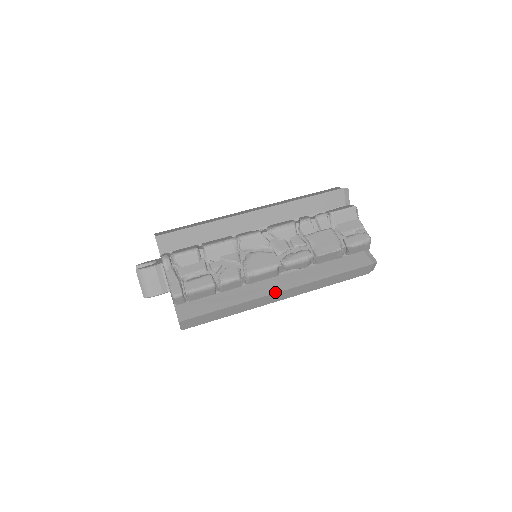
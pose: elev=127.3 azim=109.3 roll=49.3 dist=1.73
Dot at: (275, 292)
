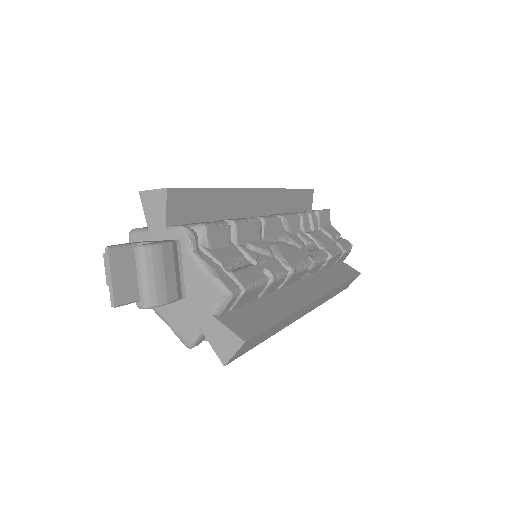
Dot at: (316, 298)
